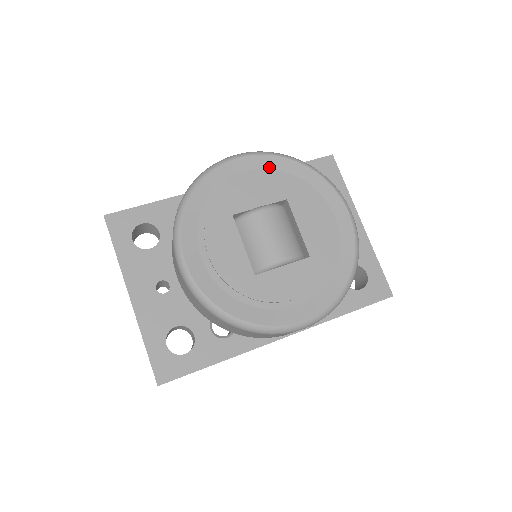
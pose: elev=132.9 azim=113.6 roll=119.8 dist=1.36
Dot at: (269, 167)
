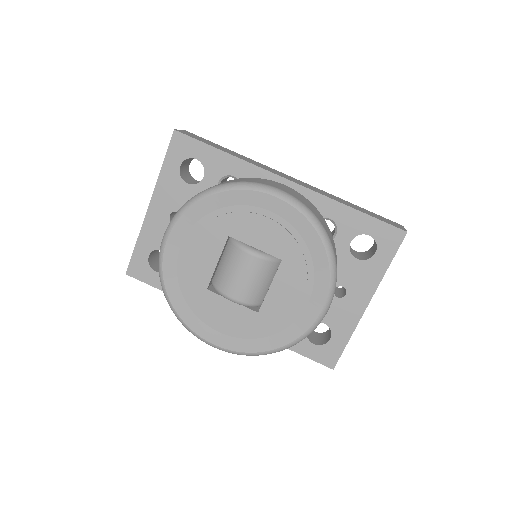
Dot at: (293, 223)
